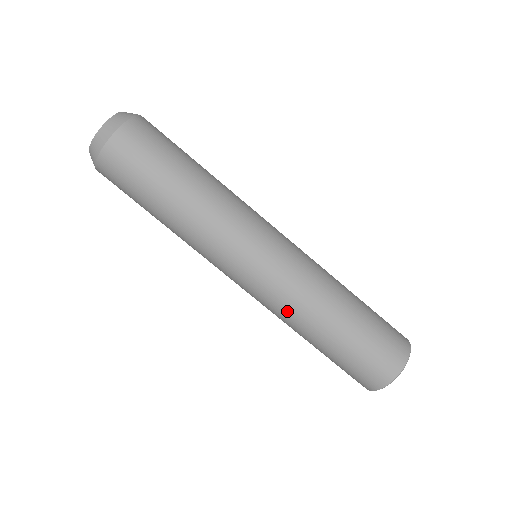
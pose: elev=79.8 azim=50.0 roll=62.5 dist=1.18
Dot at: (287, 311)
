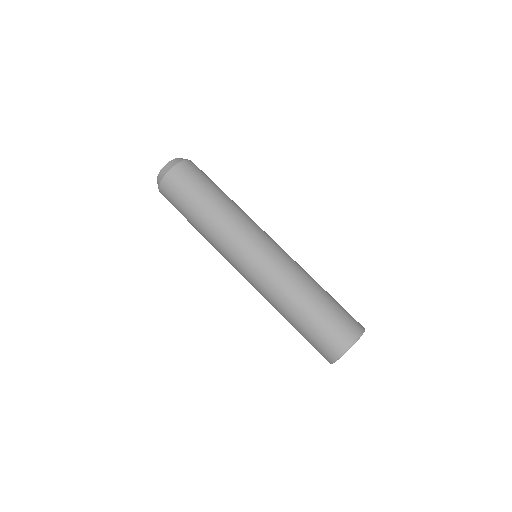
Dot at: (277, 285)
